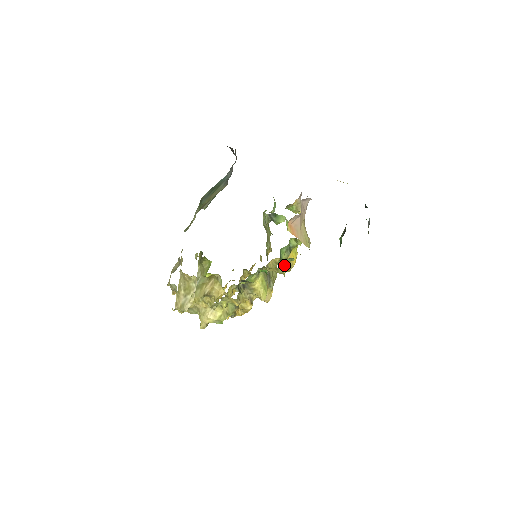
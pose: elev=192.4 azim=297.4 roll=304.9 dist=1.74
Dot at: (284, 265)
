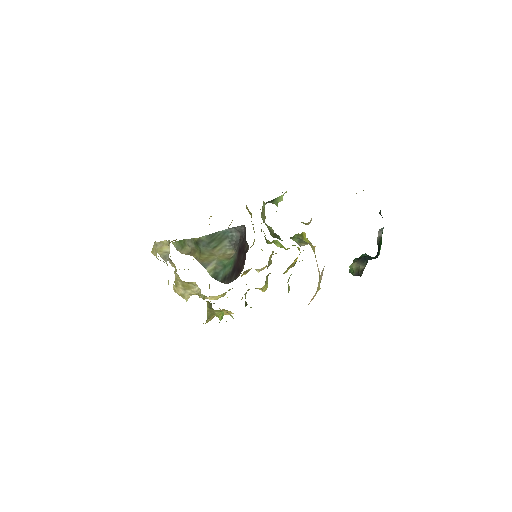
Dot at: (287, 270)
